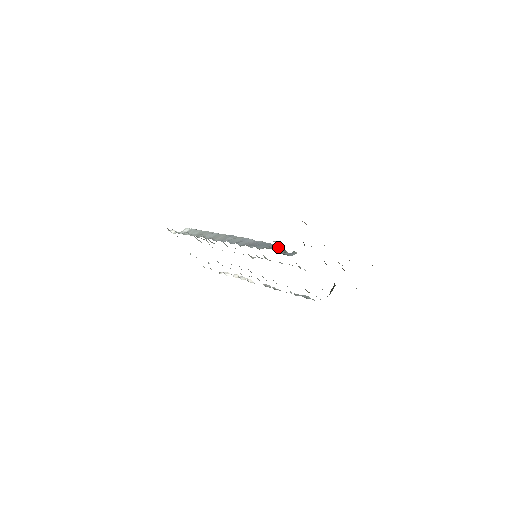
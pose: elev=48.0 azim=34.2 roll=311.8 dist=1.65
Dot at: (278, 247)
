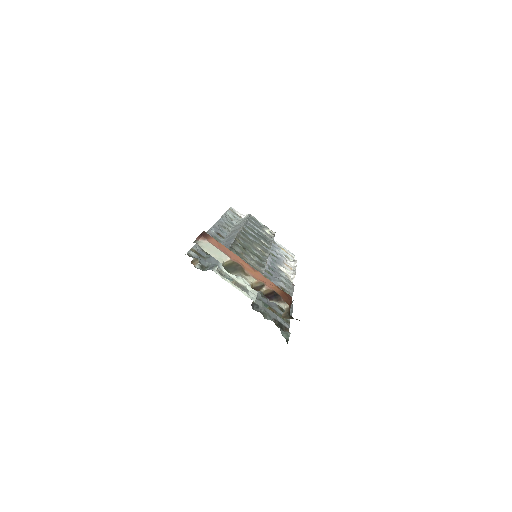
Dot at: occluded
